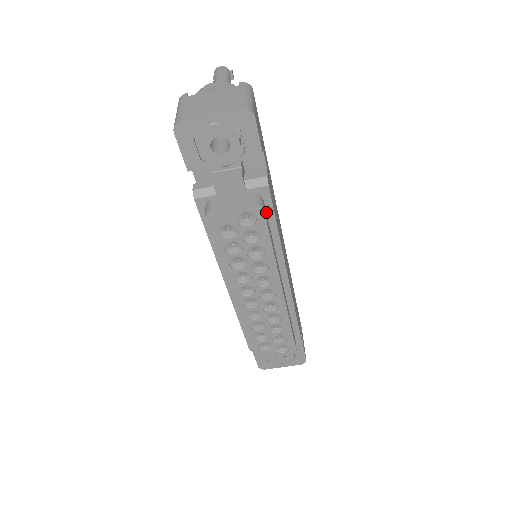
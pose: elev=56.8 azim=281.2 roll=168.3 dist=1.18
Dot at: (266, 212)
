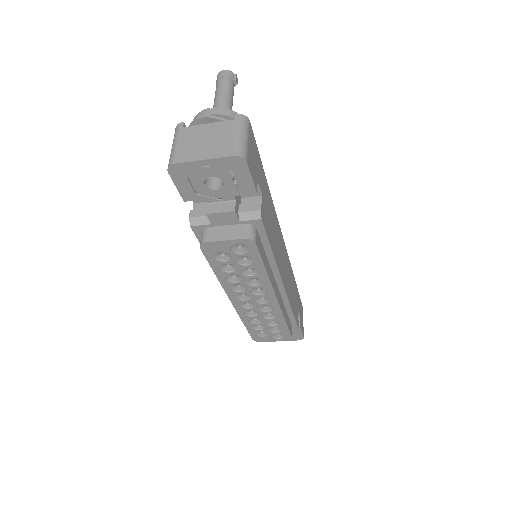
Dot at: (260, 238)
